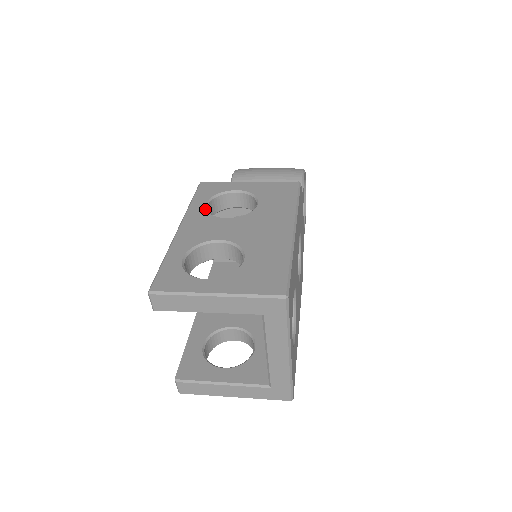
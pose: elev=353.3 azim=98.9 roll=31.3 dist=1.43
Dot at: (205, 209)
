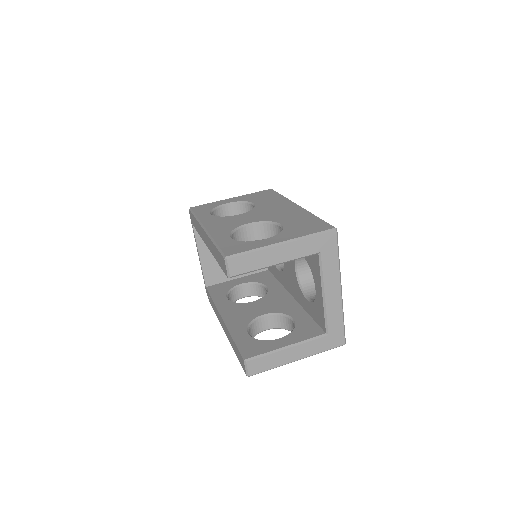
Dot at: (214, 216)
